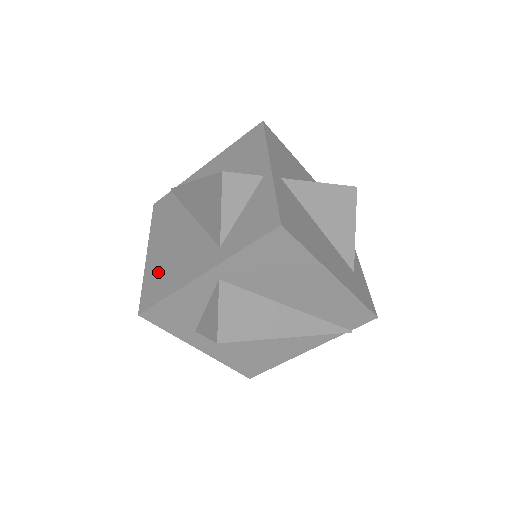
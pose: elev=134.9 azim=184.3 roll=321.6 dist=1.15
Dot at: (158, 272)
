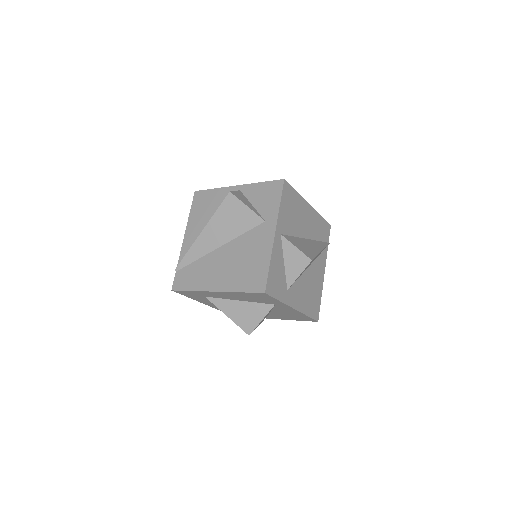
Dot at: (242, 276)
